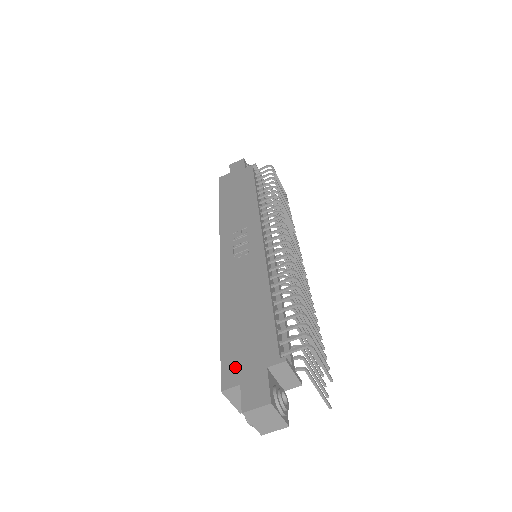
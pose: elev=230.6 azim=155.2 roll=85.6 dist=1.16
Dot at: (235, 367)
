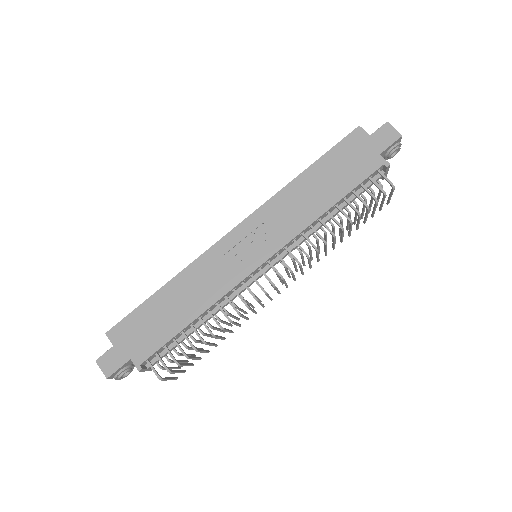
Dot at: (125, 332)
